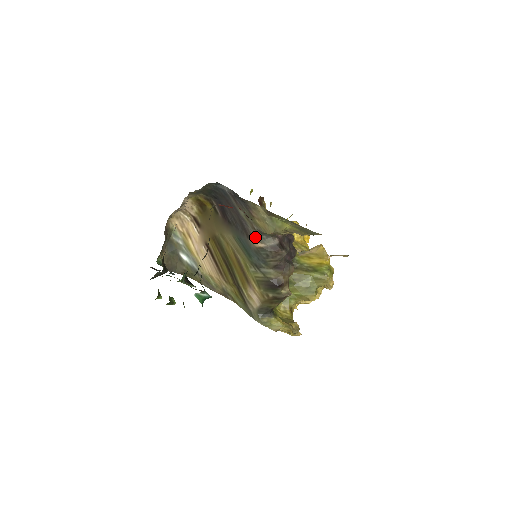
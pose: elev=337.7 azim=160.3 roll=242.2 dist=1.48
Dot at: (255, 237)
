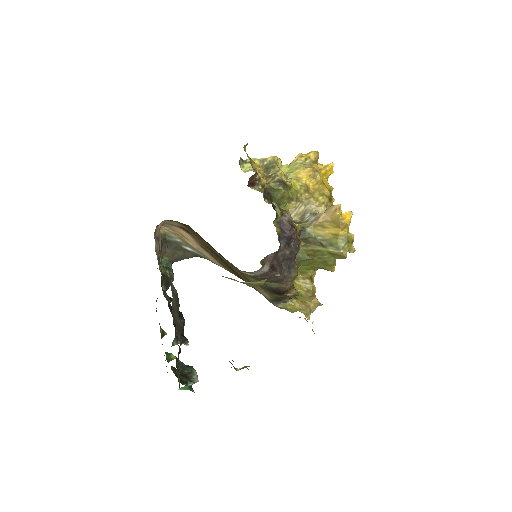
Dot at: (240, 271)
